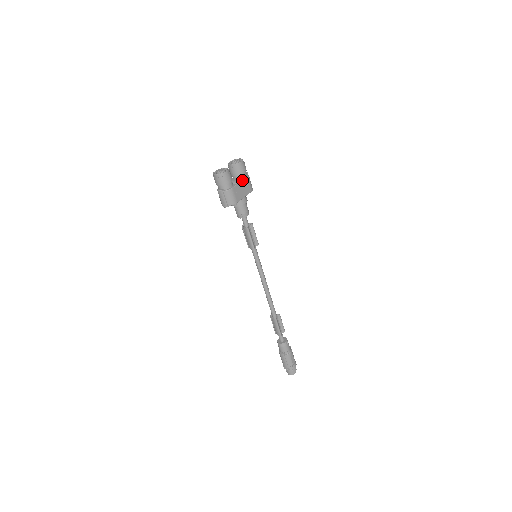
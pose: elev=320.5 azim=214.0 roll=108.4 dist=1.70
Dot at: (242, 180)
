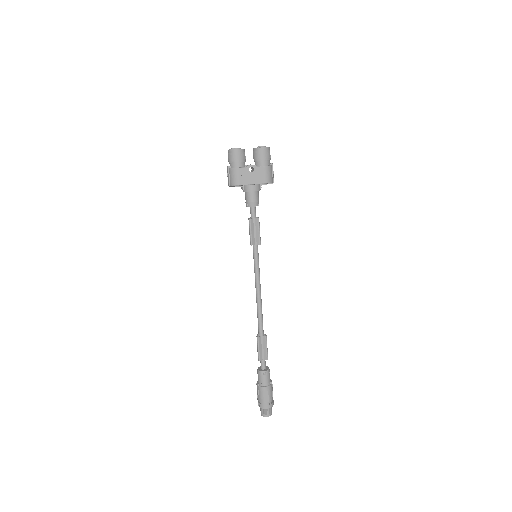
Dot at: (255, 166)
